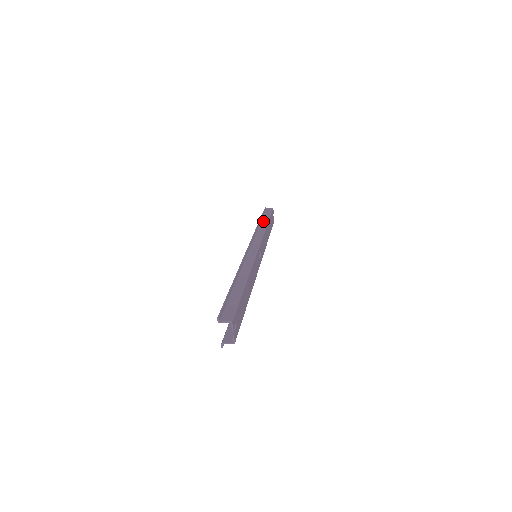
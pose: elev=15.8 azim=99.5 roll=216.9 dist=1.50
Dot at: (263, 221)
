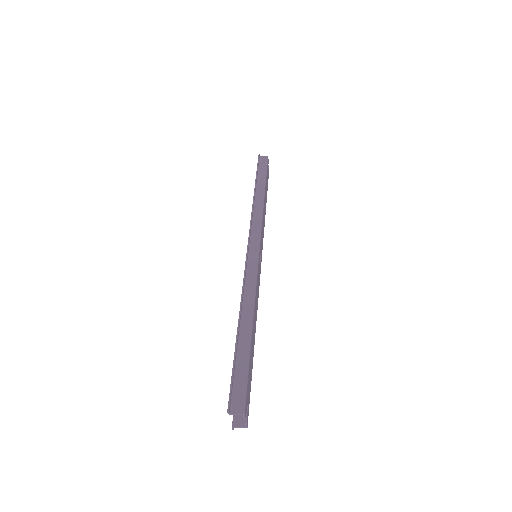
Dot at: (259, 187)
